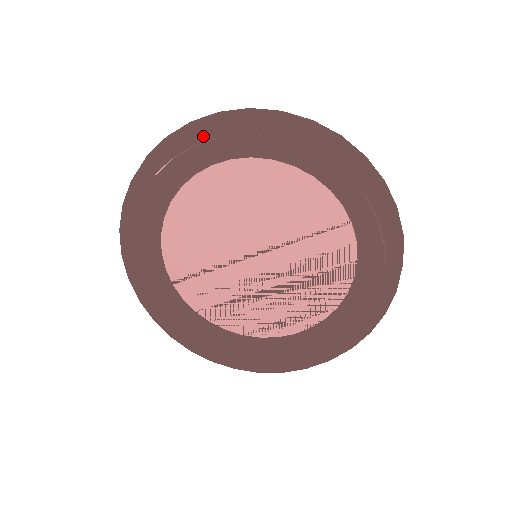
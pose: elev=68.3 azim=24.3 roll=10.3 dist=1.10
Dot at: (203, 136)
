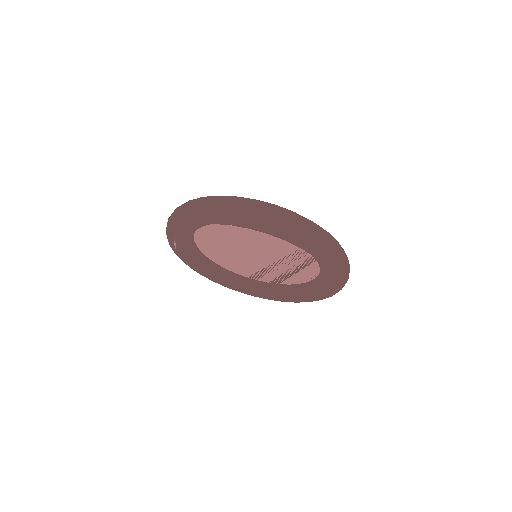
Dot at: (174, 232)
